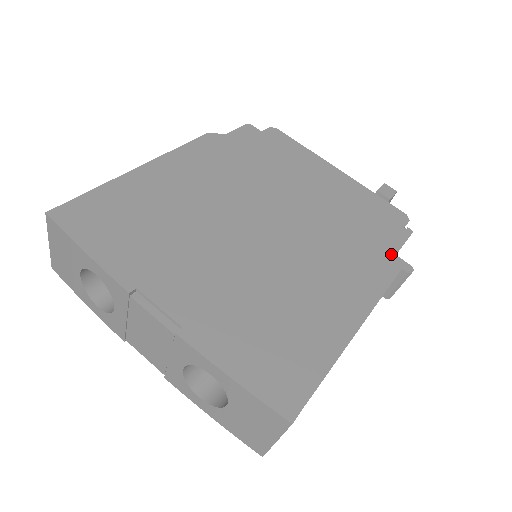
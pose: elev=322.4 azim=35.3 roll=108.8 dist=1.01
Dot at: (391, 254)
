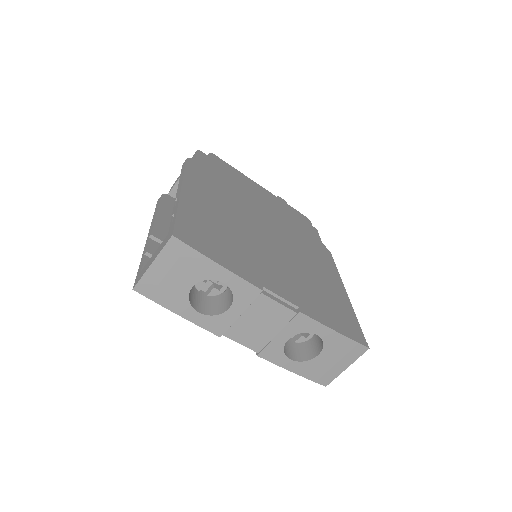
Dot at: (322, 244)
